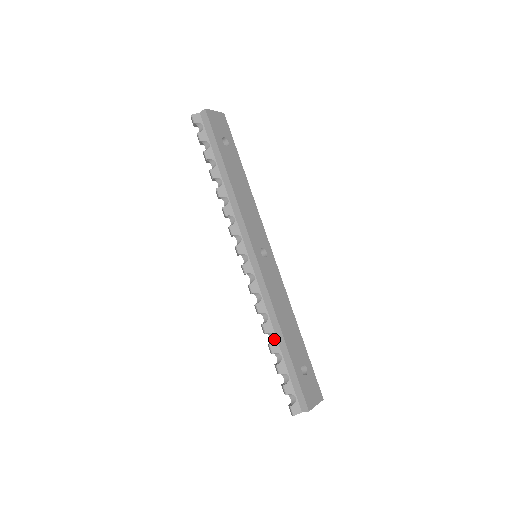
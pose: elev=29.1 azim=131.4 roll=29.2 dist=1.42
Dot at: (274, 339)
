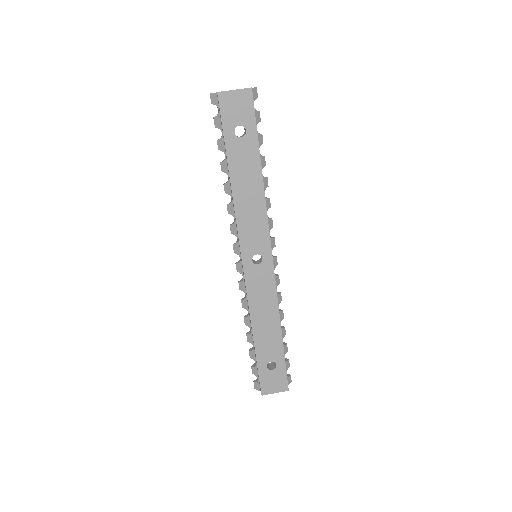
Dot at: (250, 332)
